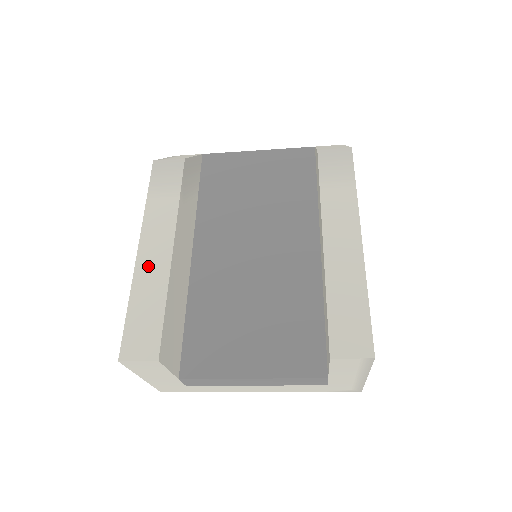
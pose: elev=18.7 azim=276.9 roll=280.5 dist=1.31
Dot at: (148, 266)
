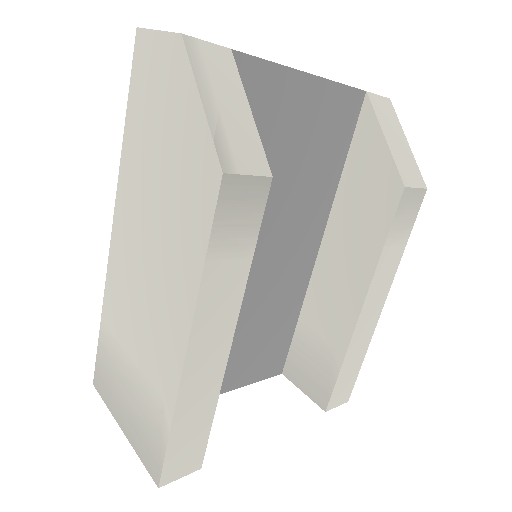
Dot at: (199, 376)
